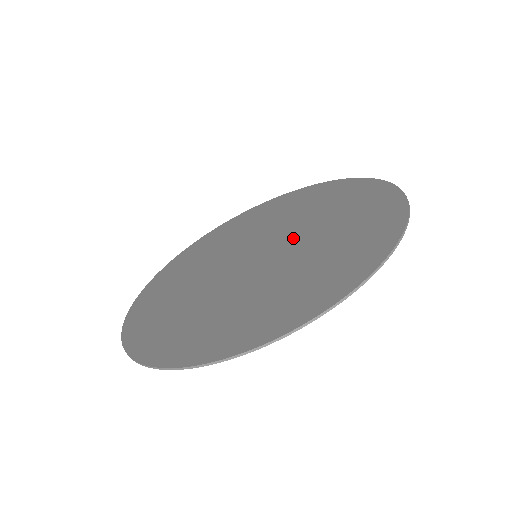
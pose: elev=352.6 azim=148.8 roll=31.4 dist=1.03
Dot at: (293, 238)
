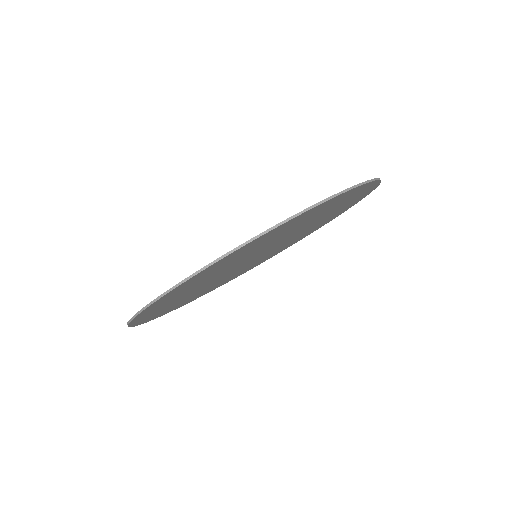
Dot at: occluded
